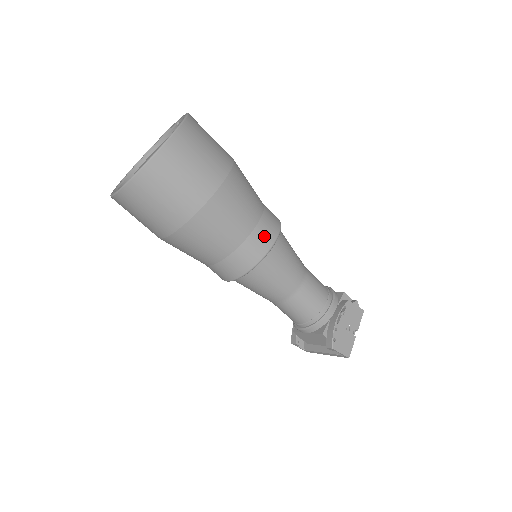
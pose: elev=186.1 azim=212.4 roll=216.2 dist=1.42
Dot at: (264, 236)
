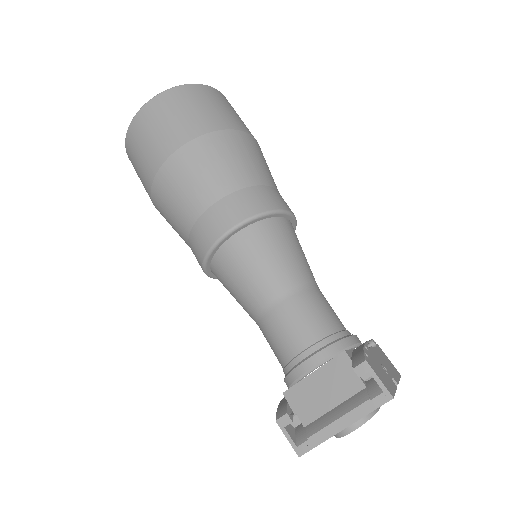
Dot at: (282, 200)
